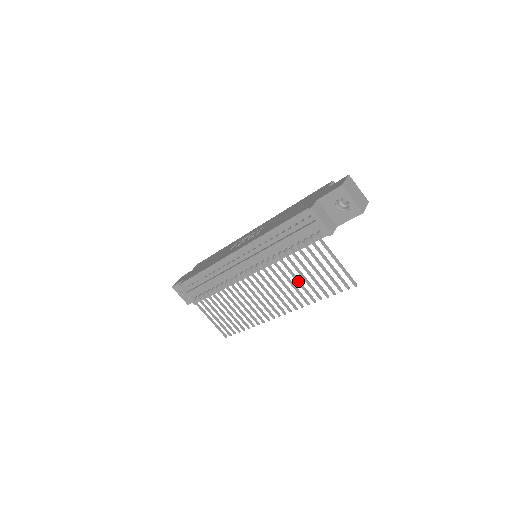
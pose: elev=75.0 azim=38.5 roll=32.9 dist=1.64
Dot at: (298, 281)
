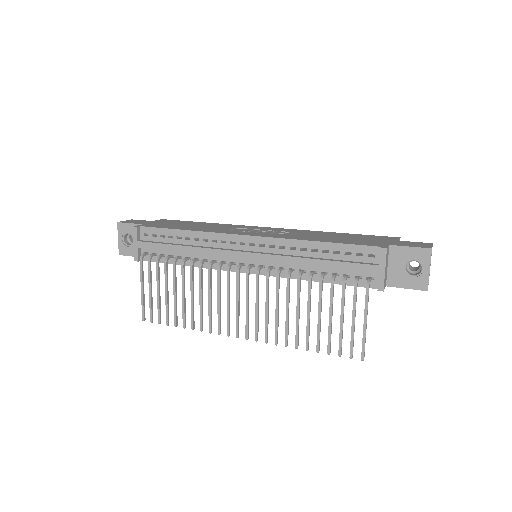
Dot at: (299, 314)
